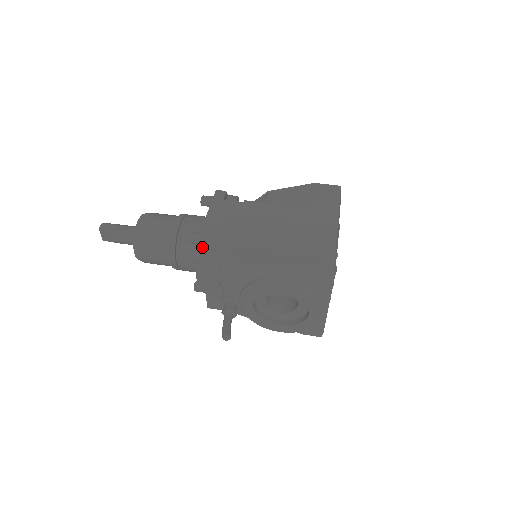
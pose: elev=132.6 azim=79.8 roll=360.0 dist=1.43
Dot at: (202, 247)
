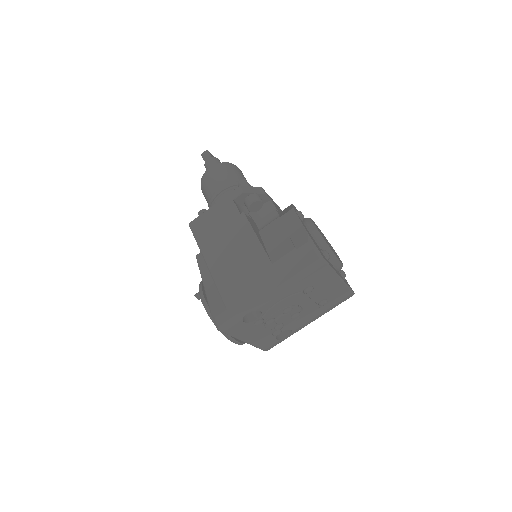
Dot at: occluded
